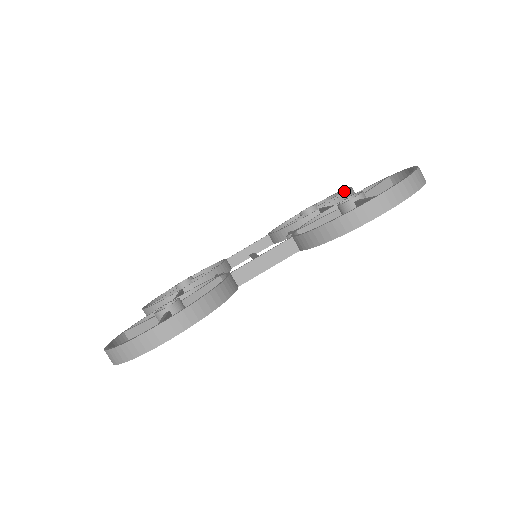
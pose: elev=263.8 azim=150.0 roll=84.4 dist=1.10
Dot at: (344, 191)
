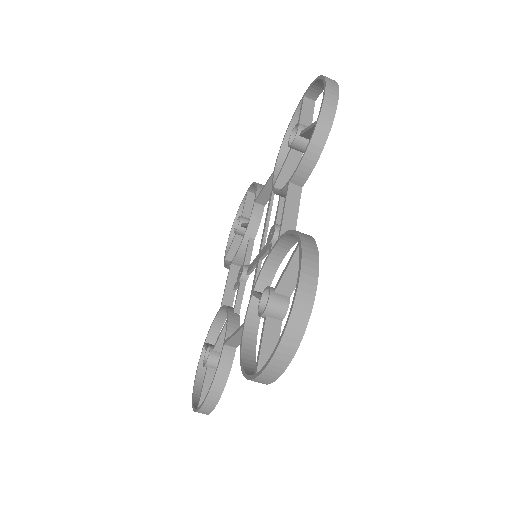
Dot at: occluded
